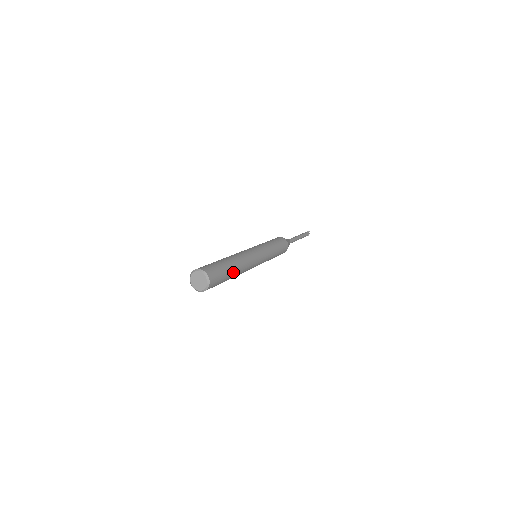
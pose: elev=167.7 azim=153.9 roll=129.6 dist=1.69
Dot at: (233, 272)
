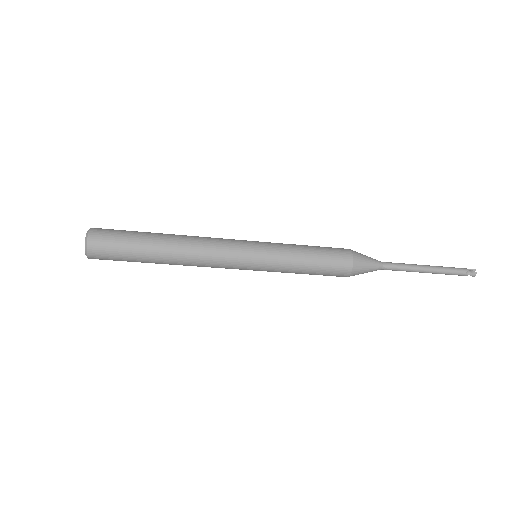
Dot at: (155, 245)
